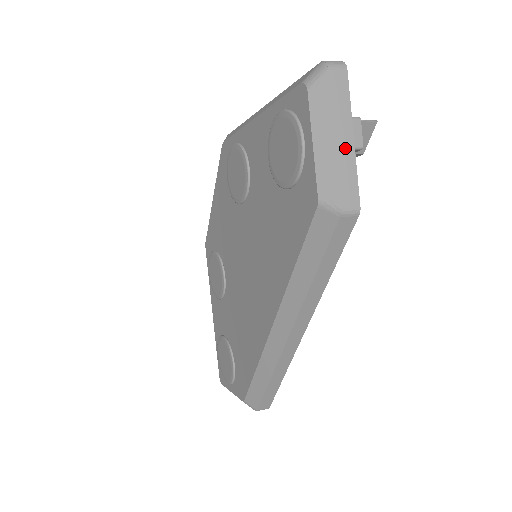
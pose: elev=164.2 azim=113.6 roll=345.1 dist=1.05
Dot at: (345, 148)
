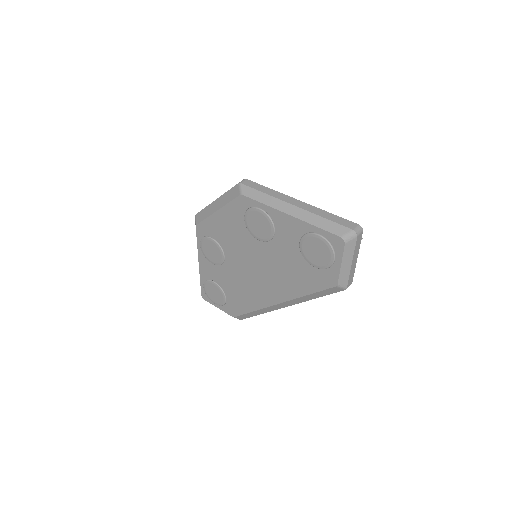
Dot at: (354, 264)
